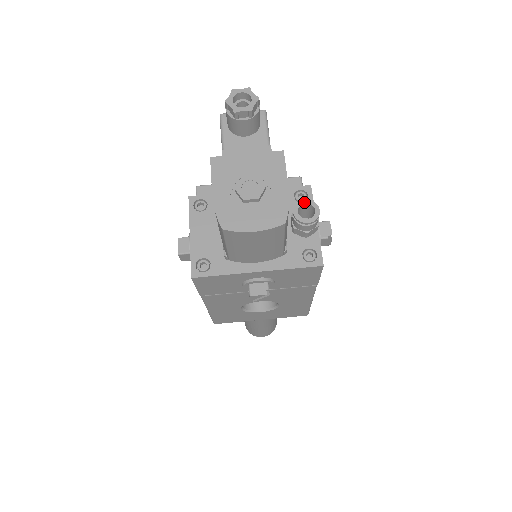
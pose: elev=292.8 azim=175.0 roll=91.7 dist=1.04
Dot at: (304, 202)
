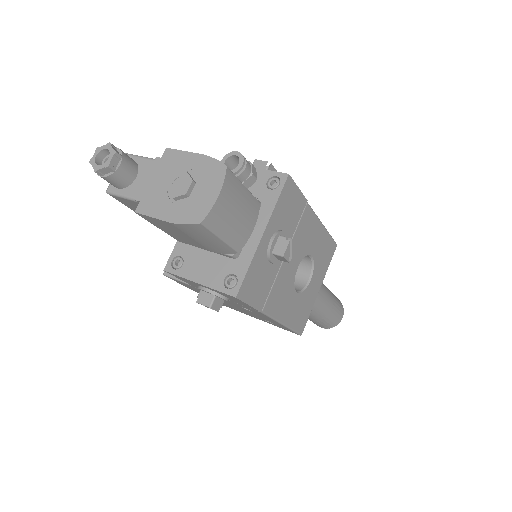
Dot at: (223, 162)
